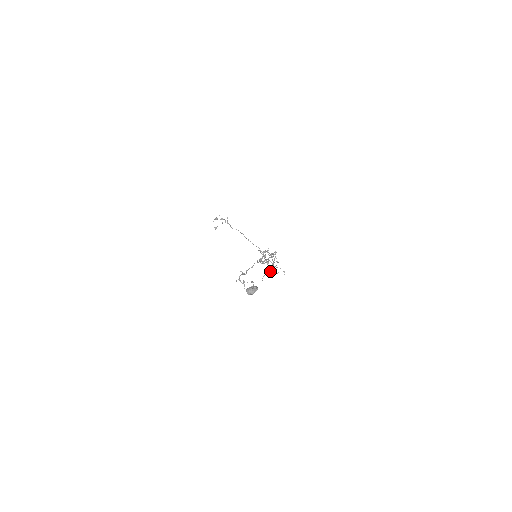
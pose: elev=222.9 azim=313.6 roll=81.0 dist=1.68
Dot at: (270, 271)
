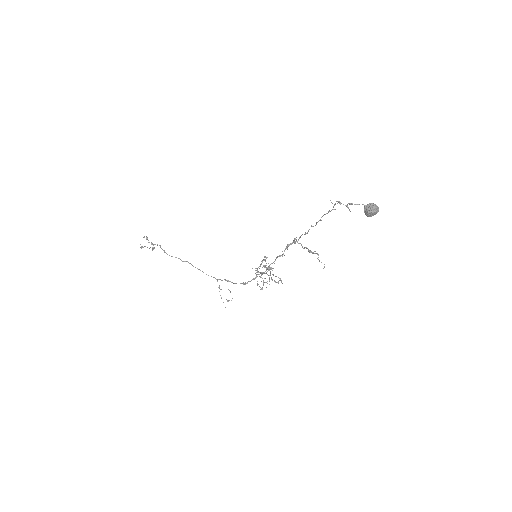
Dot at: occluded
